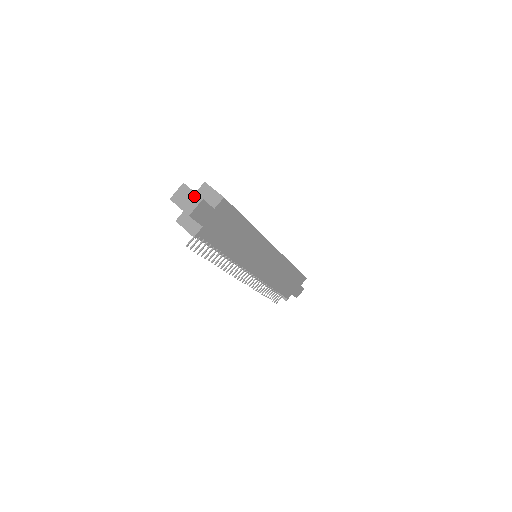
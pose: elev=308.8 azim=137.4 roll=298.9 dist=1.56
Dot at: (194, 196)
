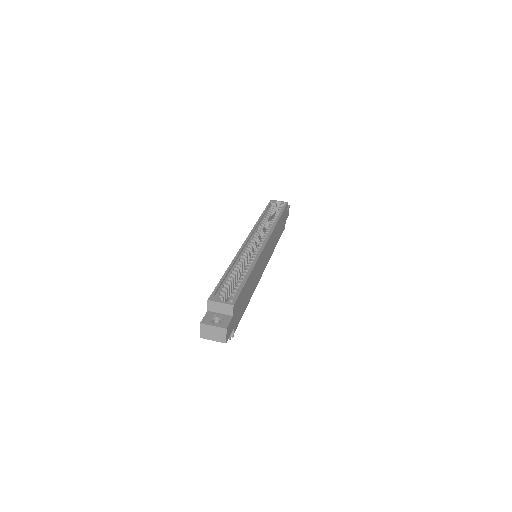
Dot at: (218, 329)
